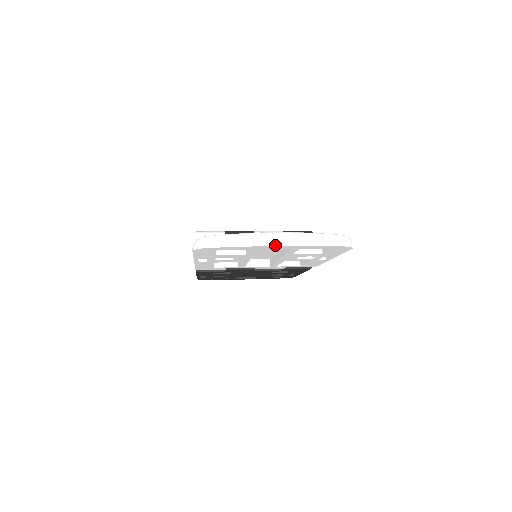
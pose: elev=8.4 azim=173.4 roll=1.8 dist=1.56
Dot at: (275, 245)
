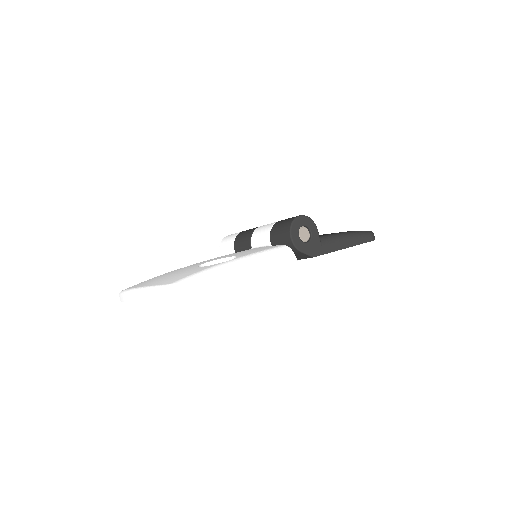
Dot at: (134, 300)
